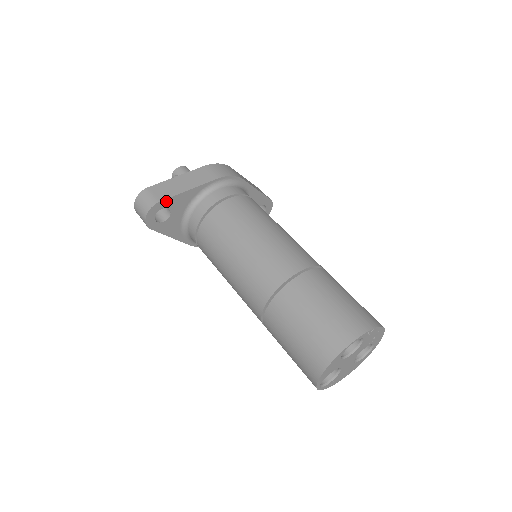
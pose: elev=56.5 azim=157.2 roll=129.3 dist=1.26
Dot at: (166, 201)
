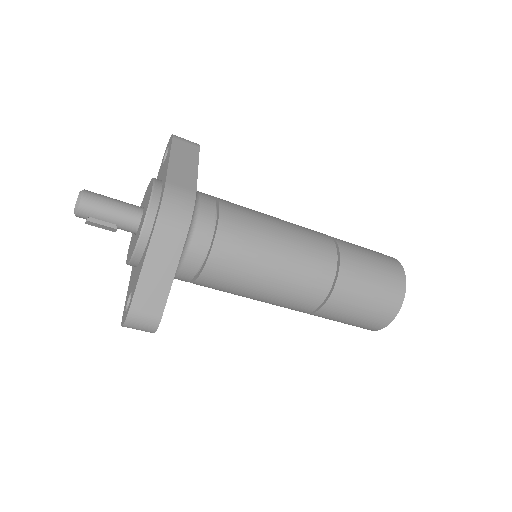
Dot at: (163, 308)
